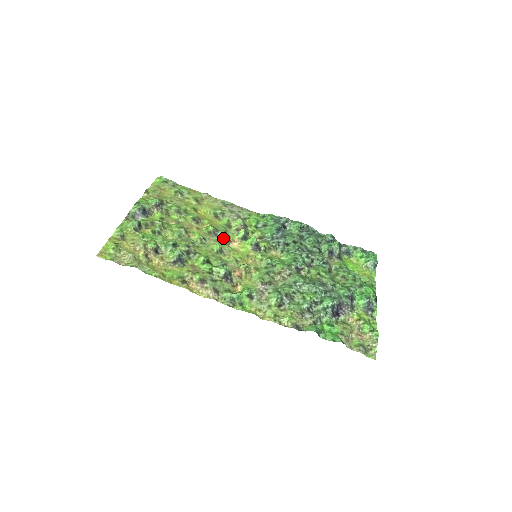
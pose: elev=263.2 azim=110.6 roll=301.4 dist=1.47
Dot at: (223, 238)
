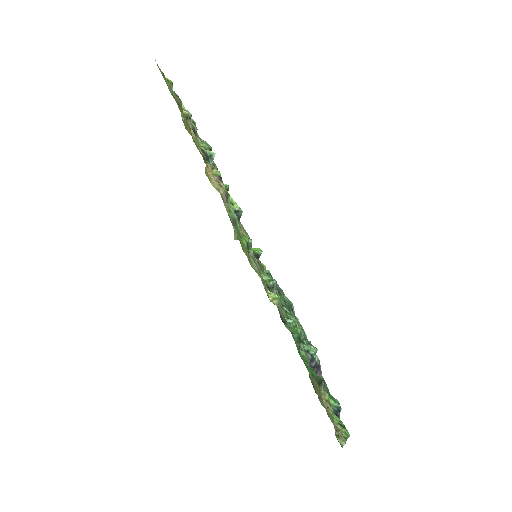
Dot at: occluded
